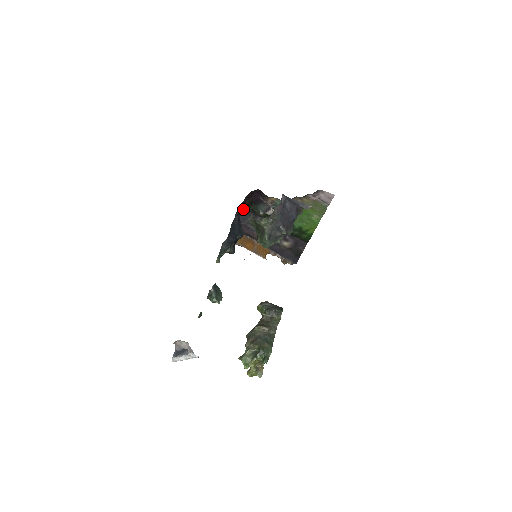
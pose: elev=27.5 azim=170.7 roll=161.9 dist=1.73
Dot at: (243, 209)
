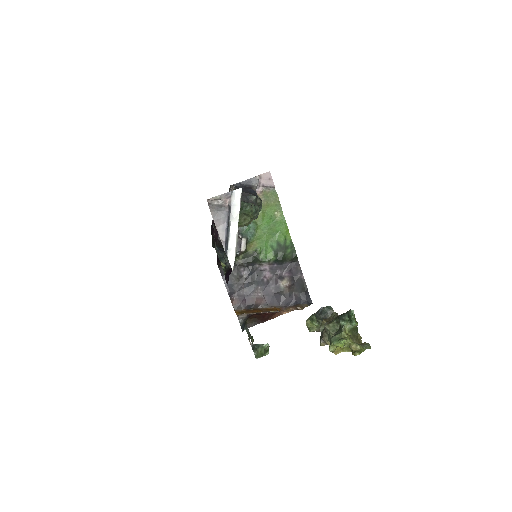
Dot at: (223, 273)
